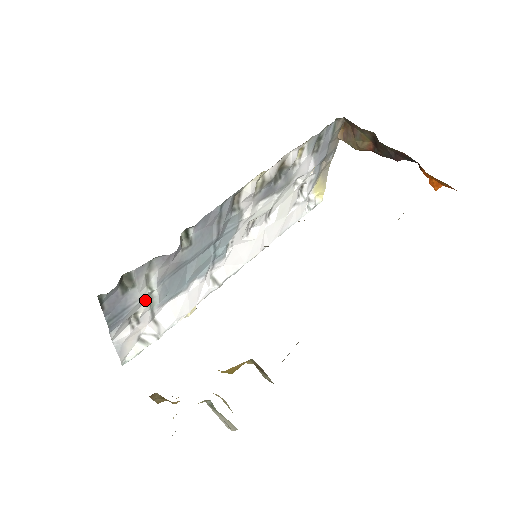
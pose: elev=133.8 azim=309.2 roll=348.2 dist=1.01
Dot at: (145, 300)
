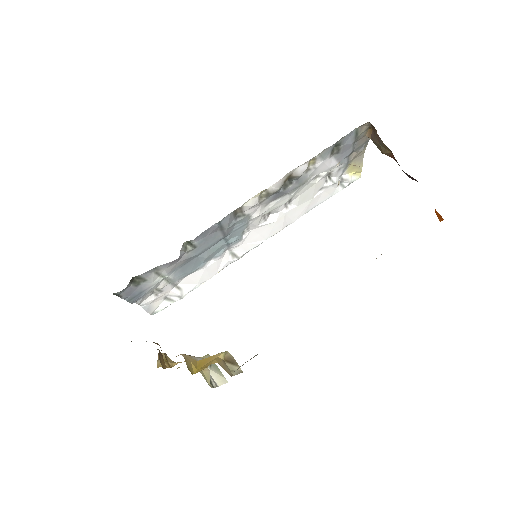
Dot at: (162, 281)
